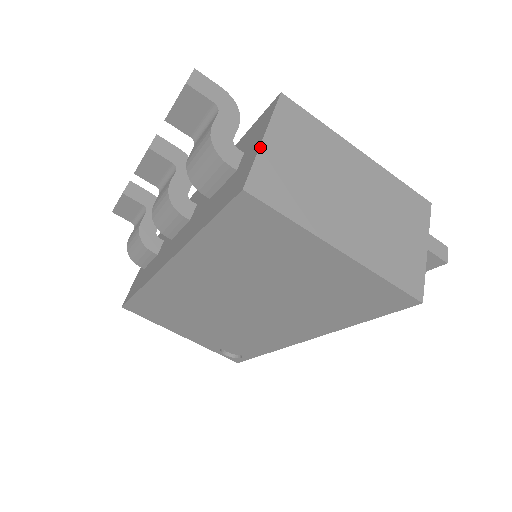
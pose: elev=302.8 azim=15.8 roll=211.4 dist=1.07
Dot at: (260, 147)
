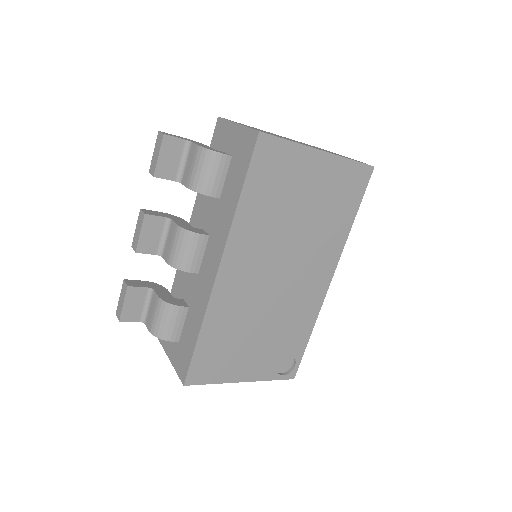
Dot at: (241, 125)
